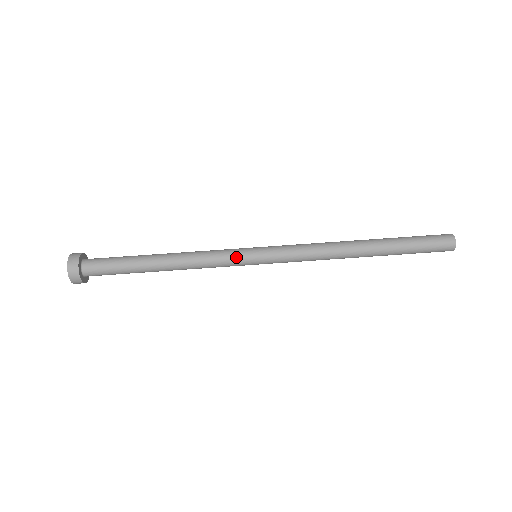
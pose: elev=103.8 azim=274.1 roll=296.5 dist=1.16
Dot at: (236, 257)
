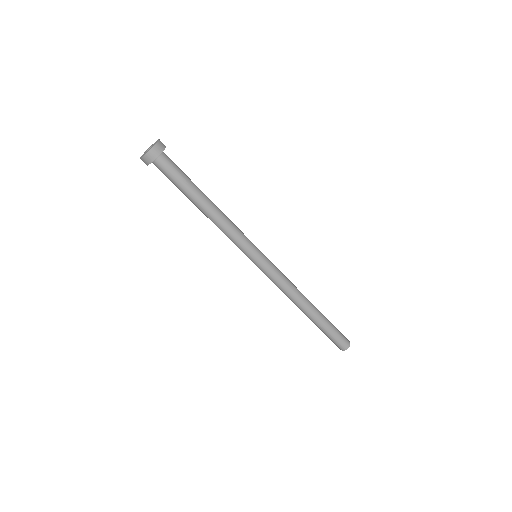
Dot at: (244, 250)
